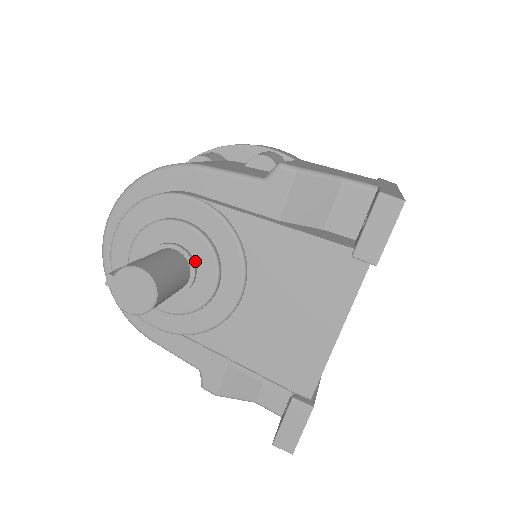
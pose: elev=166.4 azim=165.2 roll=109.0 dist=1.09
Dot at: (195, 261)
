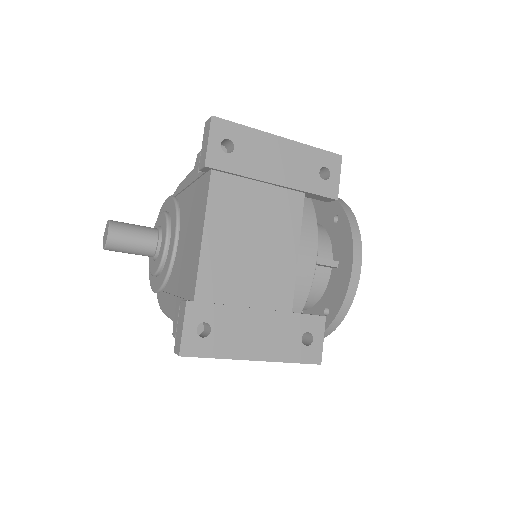
Dot at: (162, 231)
